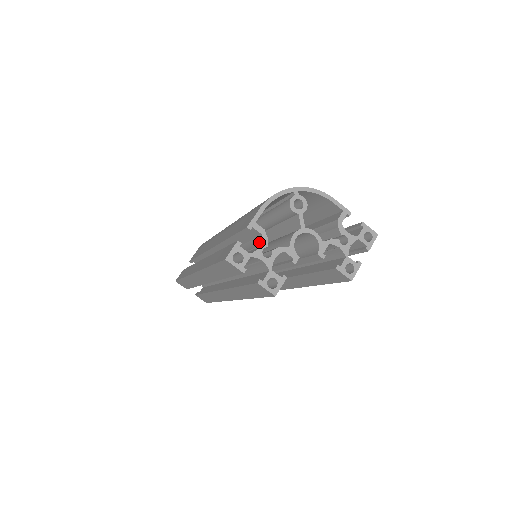
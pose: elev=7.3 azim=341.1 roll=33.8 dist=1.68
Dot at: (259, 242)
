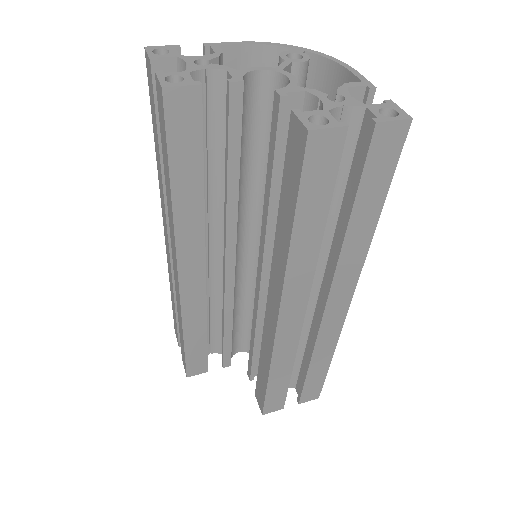
Dot at: occluded
